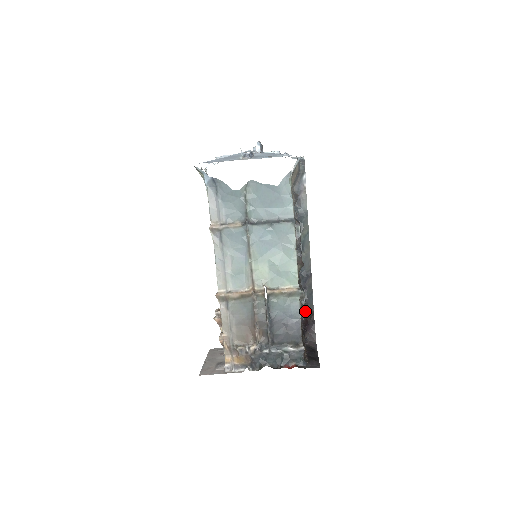
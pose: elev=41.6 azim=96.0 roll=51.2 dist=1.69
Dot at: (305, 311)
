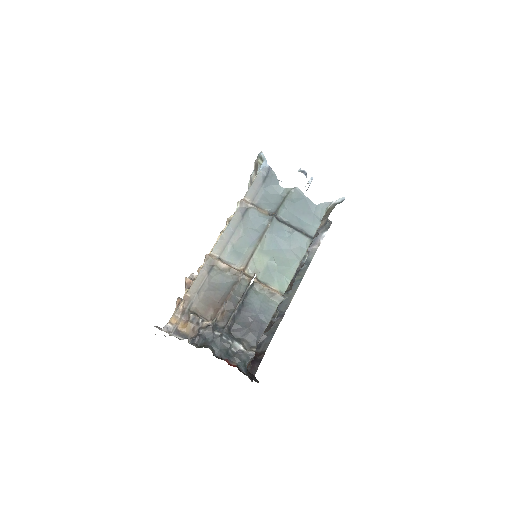
Dot at: (257, 347)
